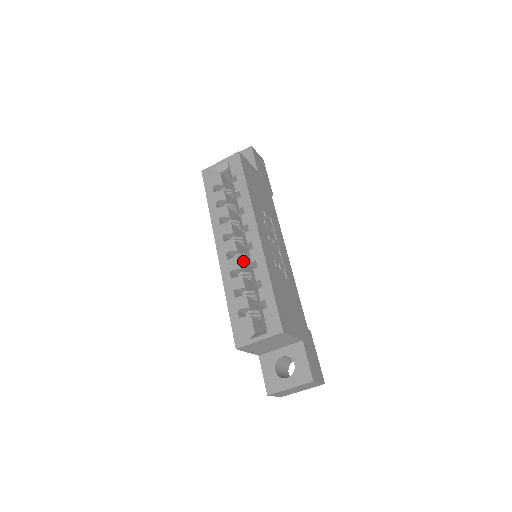
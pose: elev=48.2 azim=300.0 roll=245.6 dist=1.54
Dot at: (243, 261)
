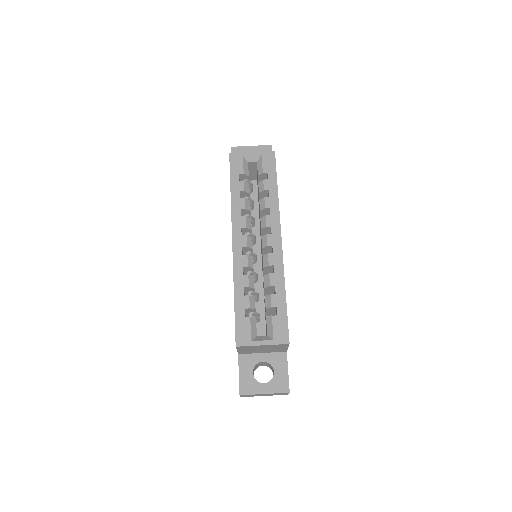
Dot at: occluded
